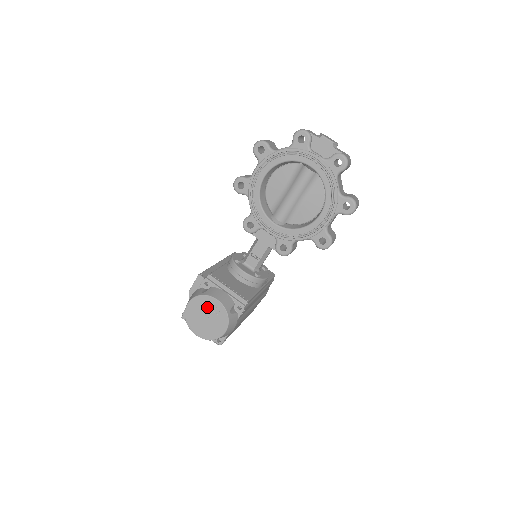
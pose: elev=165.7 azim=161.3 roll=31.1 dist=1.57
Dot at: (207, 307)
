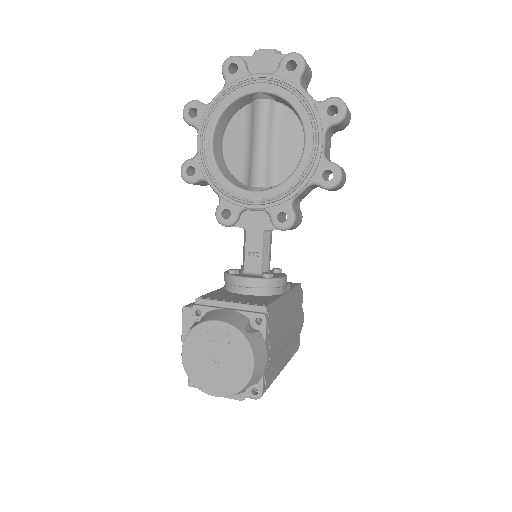
Dot at: (210, 341)
